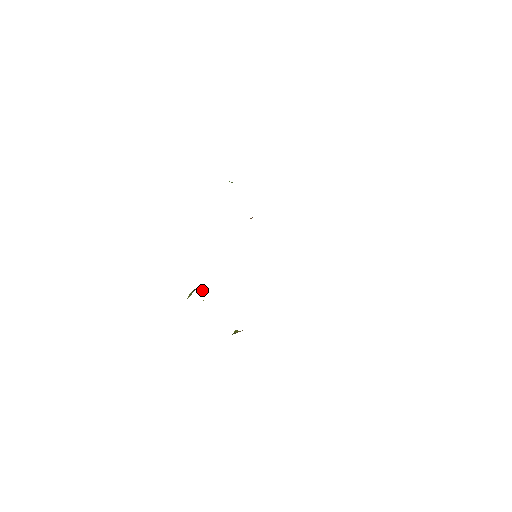
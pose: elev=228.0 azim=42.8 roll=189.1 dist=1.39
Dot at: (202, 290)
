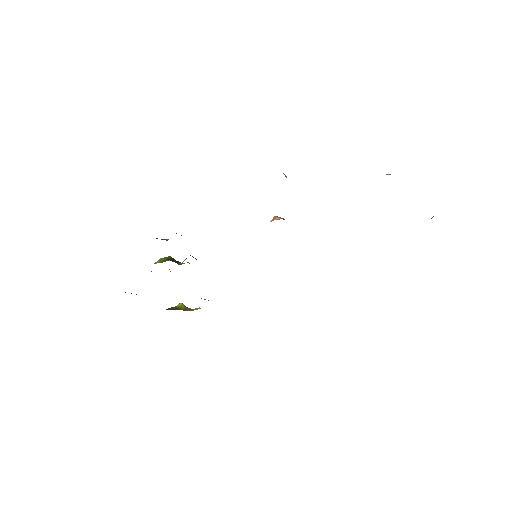
Dot at: occluded
